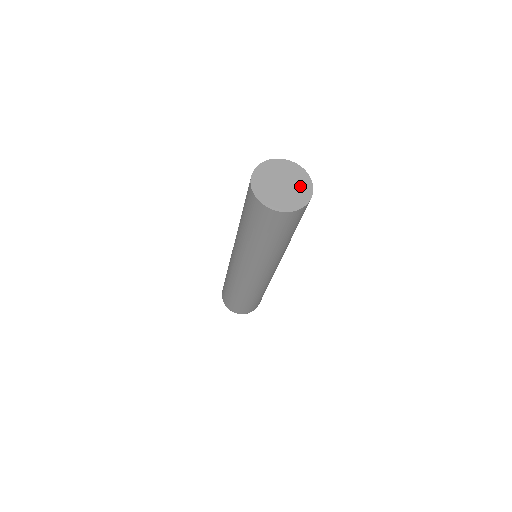
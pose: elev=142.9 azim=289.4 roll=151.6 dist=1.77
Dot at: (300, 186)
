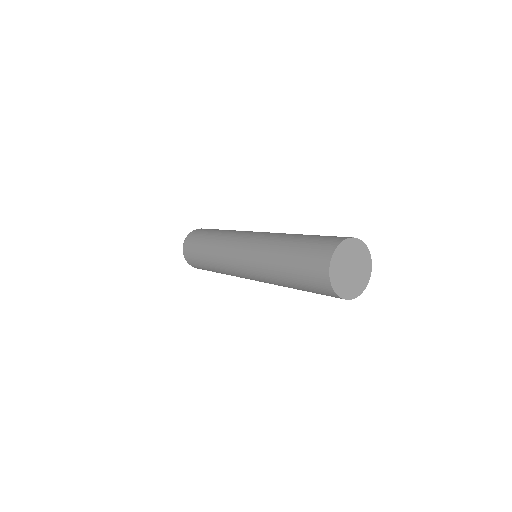
Dot at: (363, 272)
